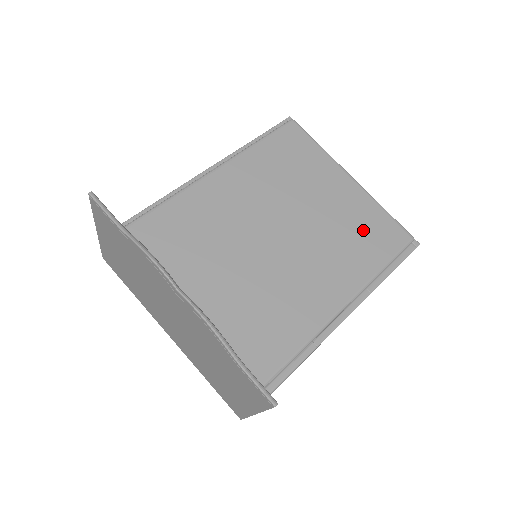
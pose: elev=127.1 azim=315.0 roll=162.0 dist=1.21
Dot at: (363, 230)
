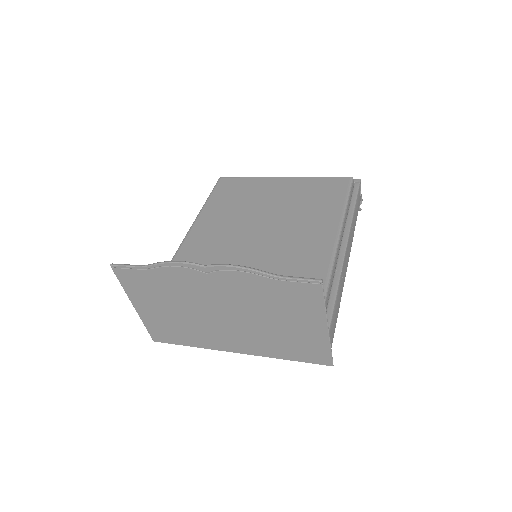
Dot at: (314, 194)
